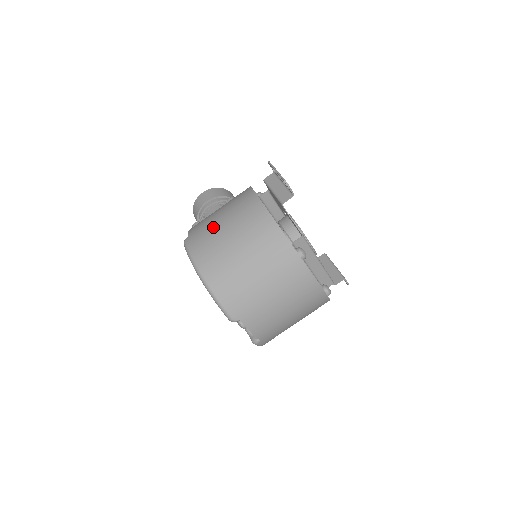
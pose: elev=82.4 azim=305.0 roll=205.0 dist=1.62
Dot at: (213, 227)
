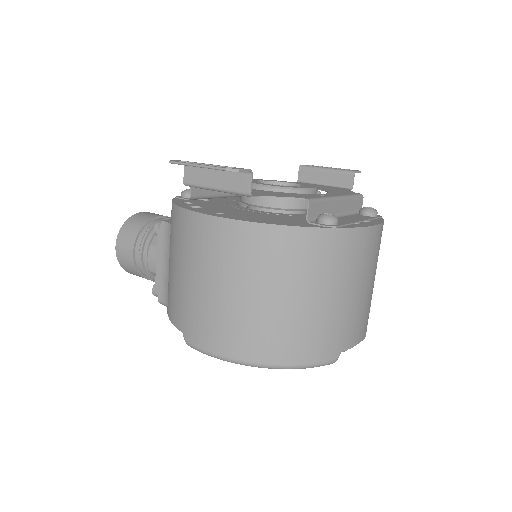
Dot at: (201, 301)
